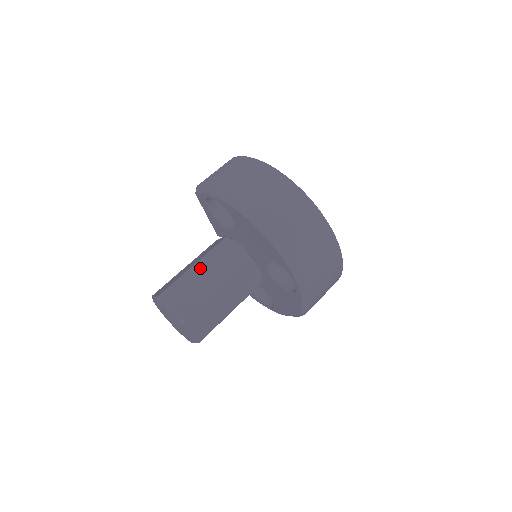
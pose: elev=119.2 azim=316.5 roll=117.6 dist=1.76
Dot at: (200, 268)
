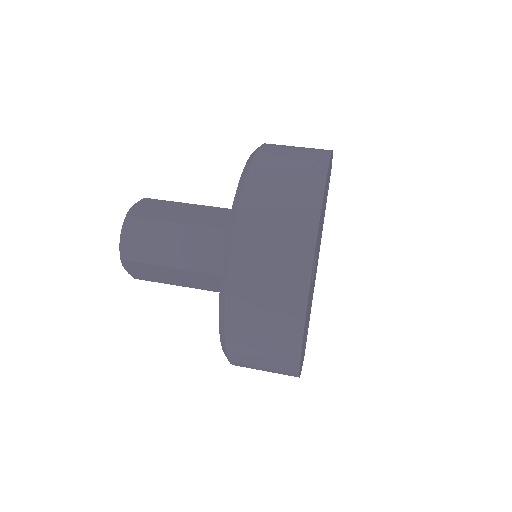
Dot at: (195, 208)
